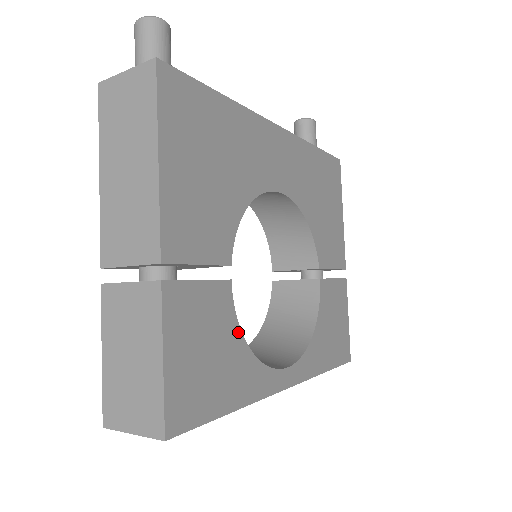
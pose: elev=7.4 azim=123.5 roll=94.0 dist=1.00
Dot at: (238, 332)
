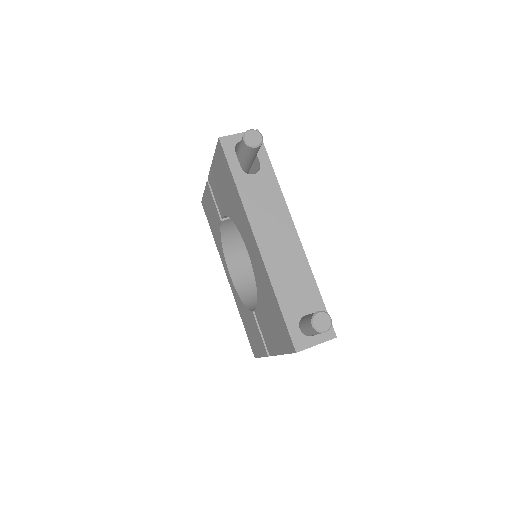
Dot at: occluded
